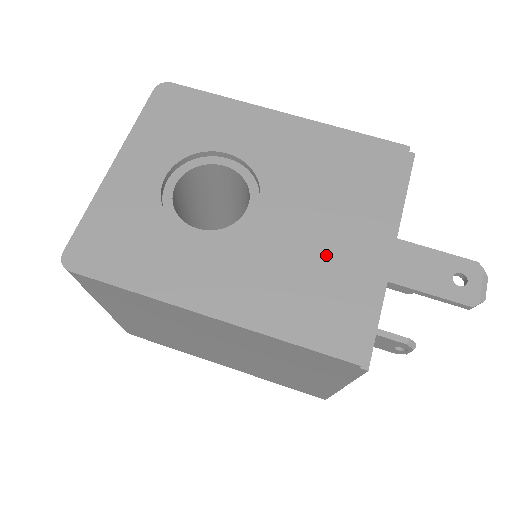
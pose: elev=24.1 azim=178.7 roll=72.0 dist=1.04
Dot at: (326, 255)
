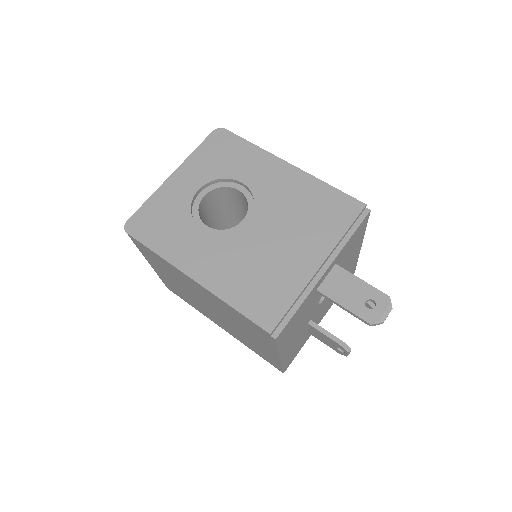
Dot at: (277, 262)
